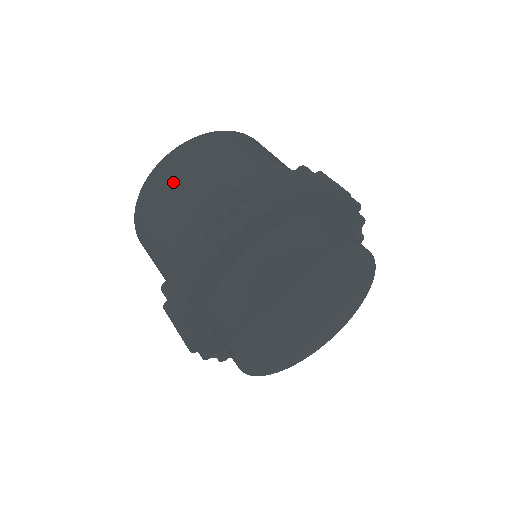
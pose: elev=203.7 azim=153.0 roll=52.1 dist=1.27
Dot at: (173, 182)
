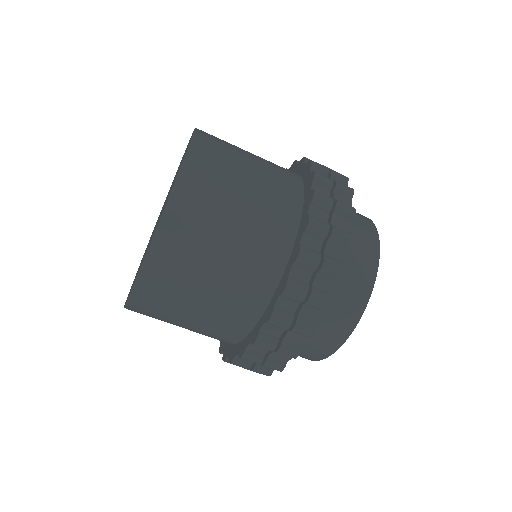
Dot at: (208, 225)
